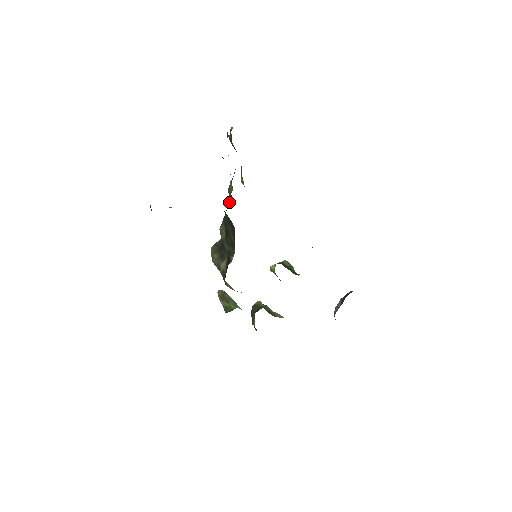
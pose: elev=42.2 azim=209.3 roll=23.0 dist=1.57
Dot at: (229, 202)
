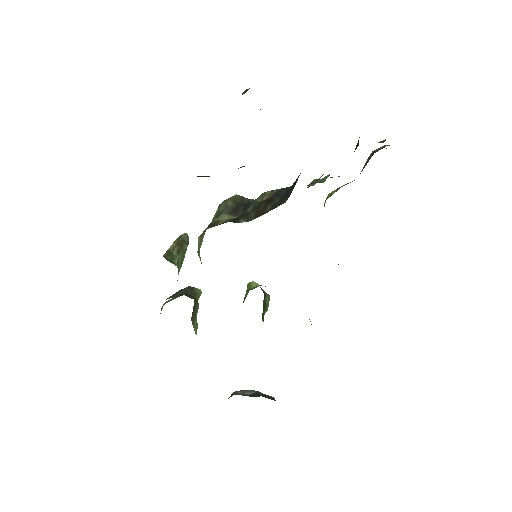
Dot at: occluded
